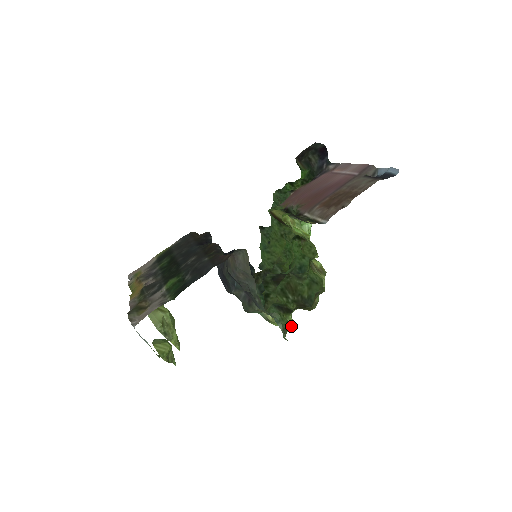
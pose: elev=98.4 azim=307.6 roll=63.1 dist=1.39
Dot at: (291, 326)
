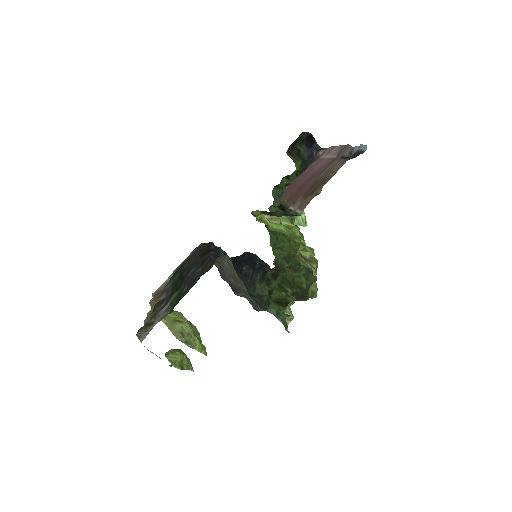
Dot at: (290, 319)
